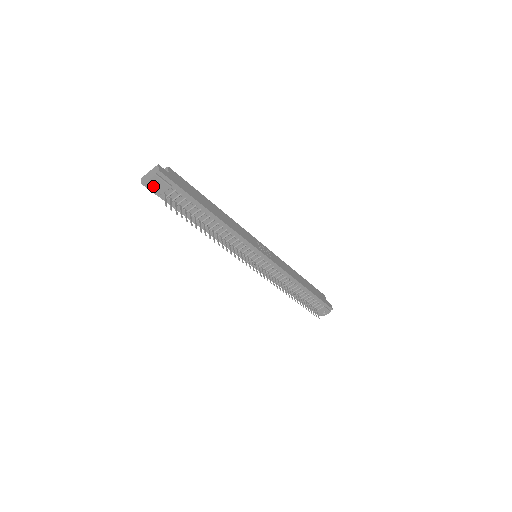
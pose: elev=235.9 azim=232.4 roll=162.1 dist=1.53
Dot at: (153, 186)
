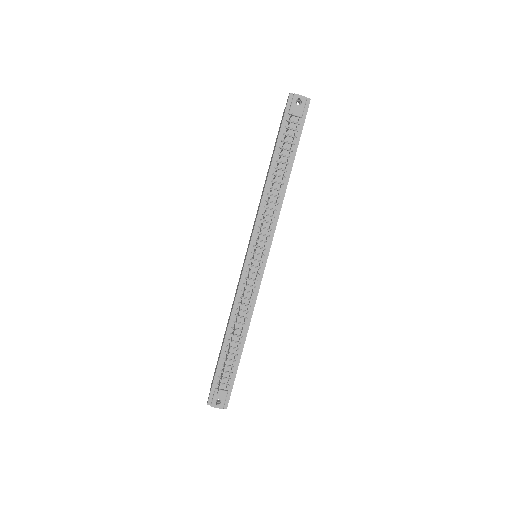
Dot at: (294, 102)
